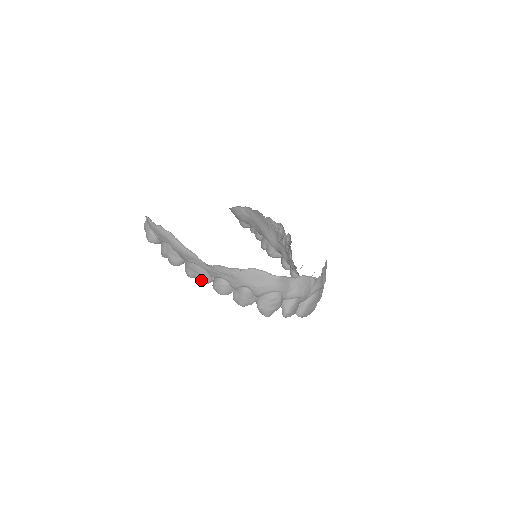
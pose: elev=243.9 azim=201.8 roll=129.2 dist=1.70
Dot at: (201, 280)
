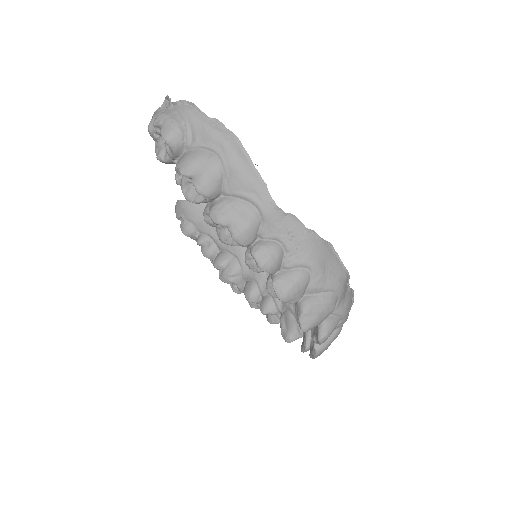
Dot at: (242, 233)
